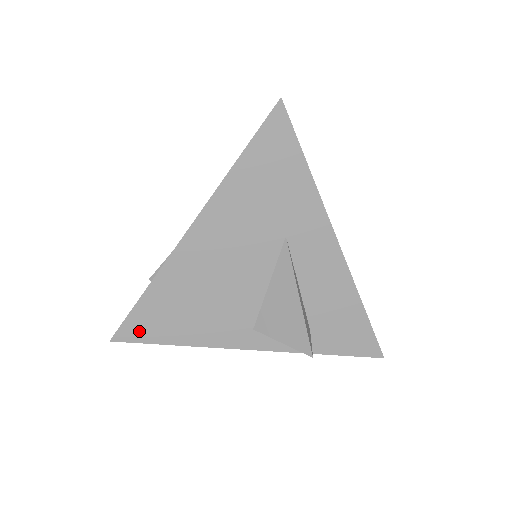
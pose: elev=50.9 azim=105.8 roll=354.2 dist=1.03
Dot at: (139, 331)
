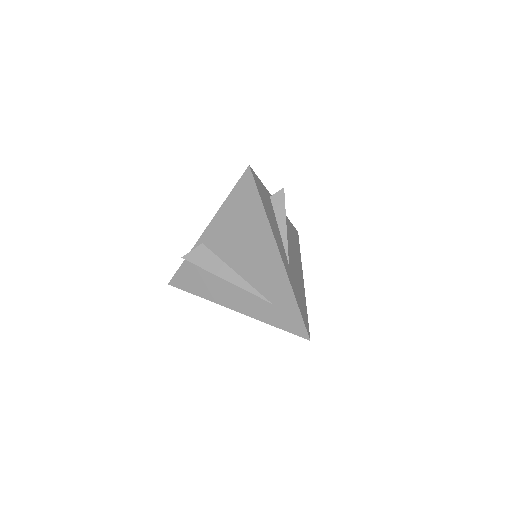
Dot at: occluded
